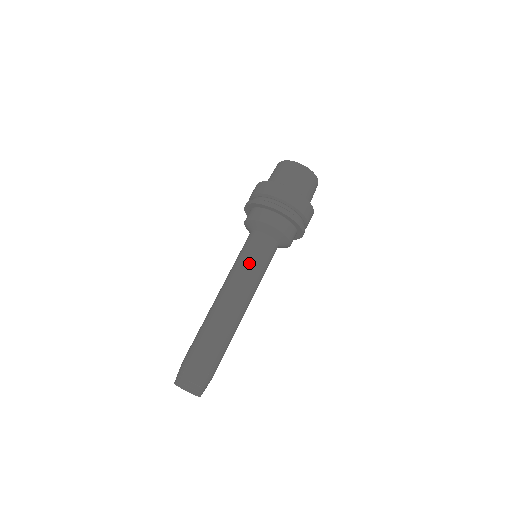
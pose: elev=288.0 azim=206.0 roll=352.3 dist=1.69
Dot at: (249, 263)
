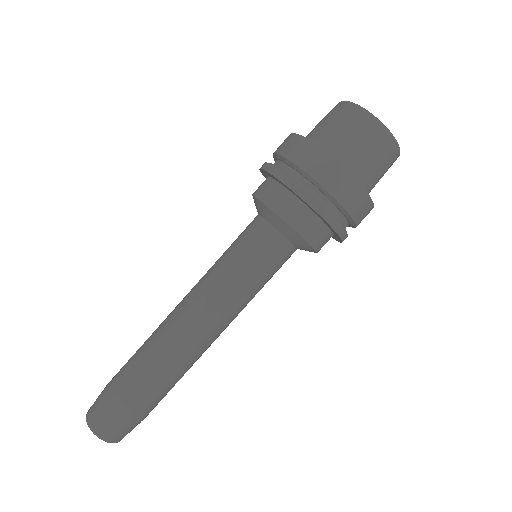
Dot at: (232, 269)
